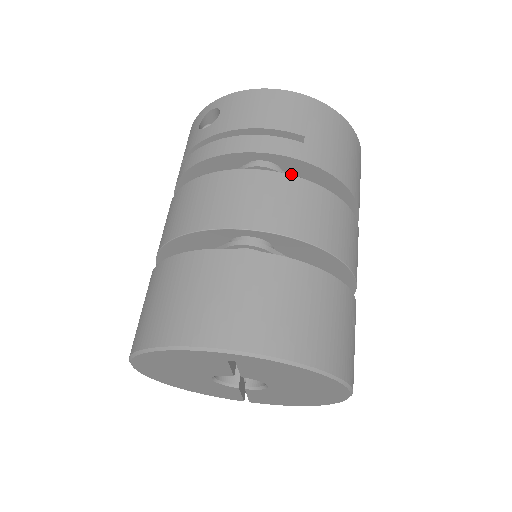
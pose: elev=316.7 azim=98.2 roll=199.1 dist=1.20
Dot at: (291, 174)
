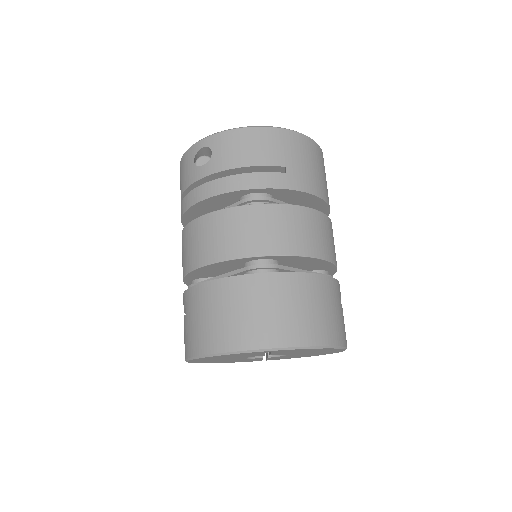
Dot at: (279, 197)
